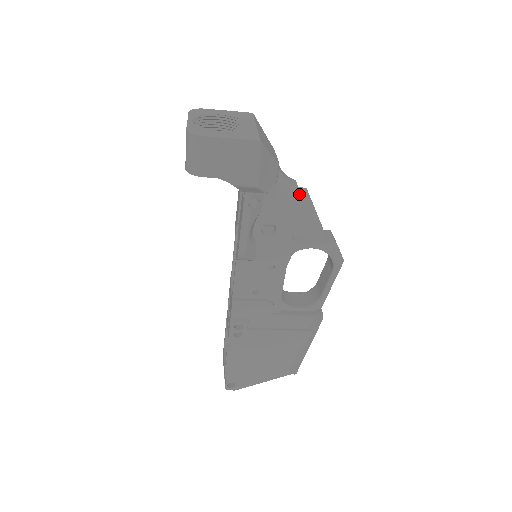
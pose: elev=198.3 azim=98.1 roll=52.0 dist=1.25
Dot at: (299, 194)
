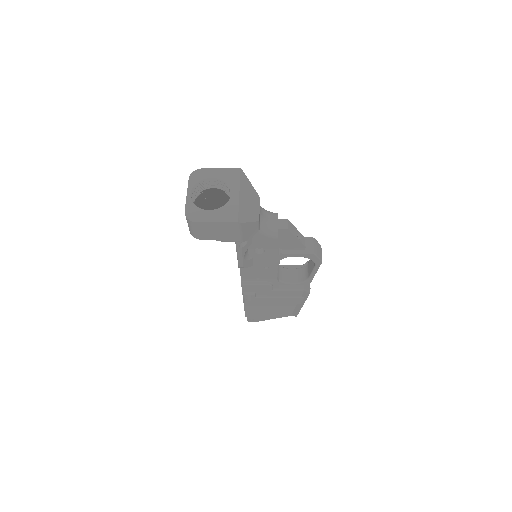
Dot at: (280, 229)
